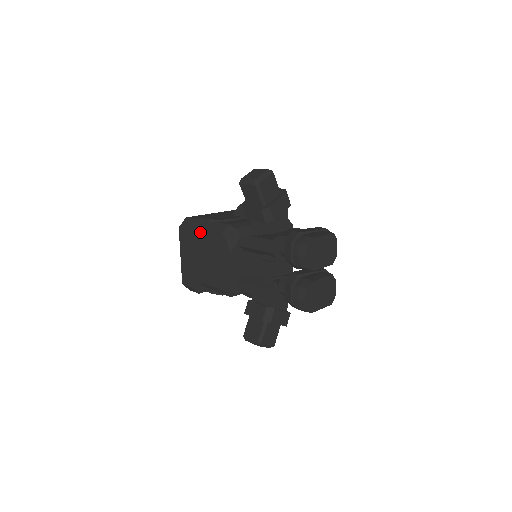
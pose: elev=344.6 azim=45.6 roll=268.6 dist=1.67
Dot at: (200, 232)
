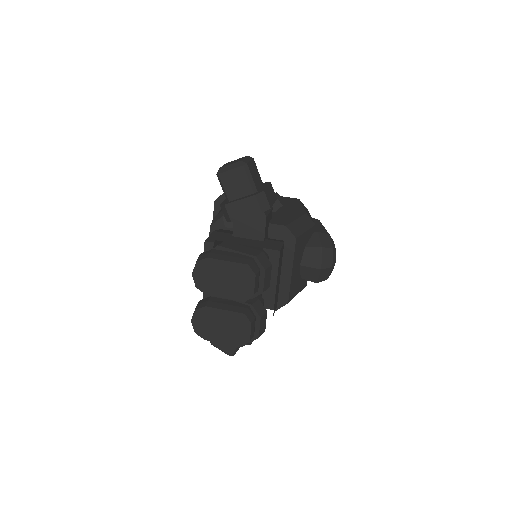
Dot at: occluded
